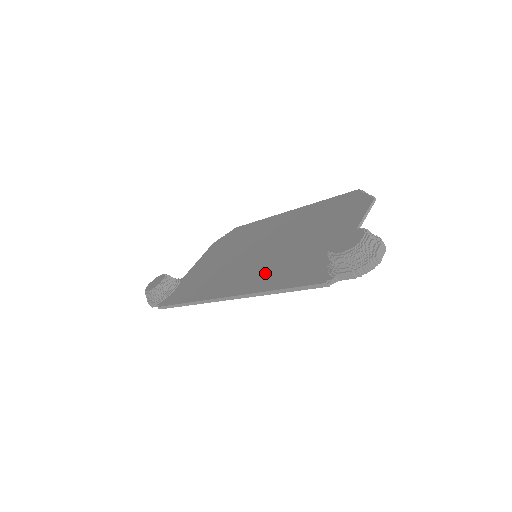
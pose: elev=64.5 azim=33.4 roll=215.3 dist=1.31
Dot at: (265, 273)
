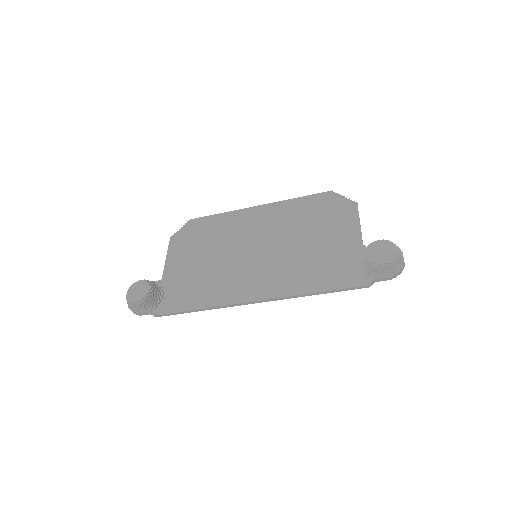
Dot at: (288, 275)
